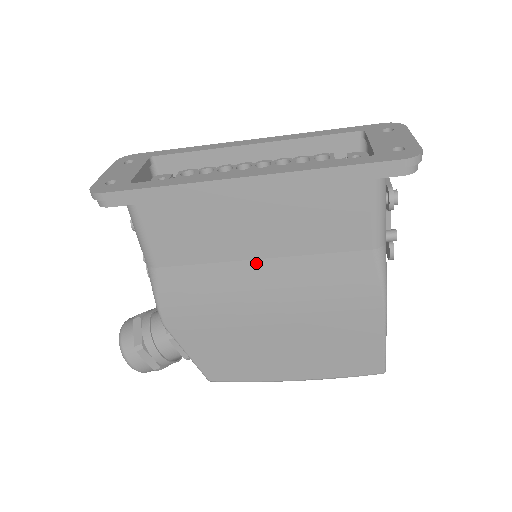
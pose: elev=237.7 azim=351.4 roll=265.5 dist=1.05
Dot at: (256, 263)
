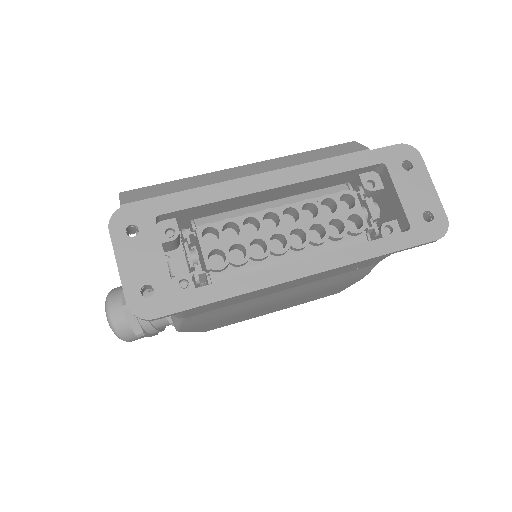
Dot at: (279, 292)
